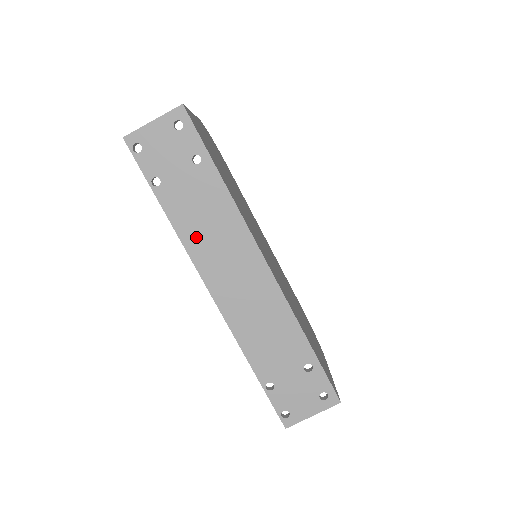
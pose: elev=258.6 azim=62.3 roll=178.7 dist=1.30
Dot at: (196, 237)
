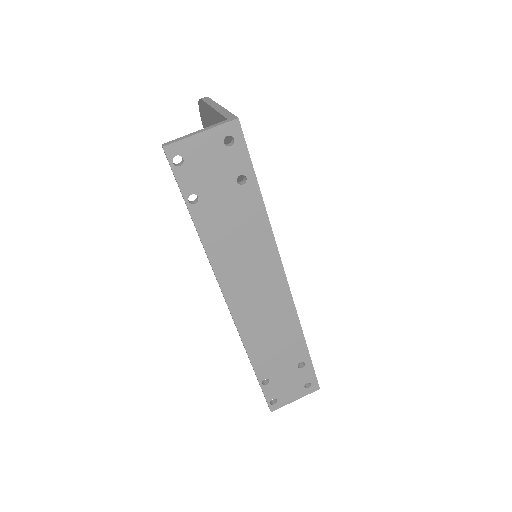
Dot at: (225, 257)
